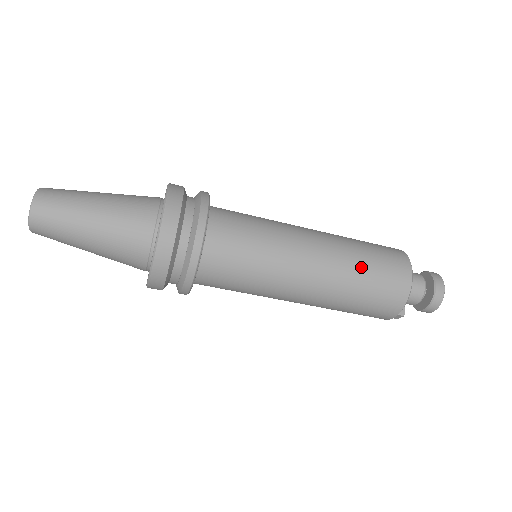
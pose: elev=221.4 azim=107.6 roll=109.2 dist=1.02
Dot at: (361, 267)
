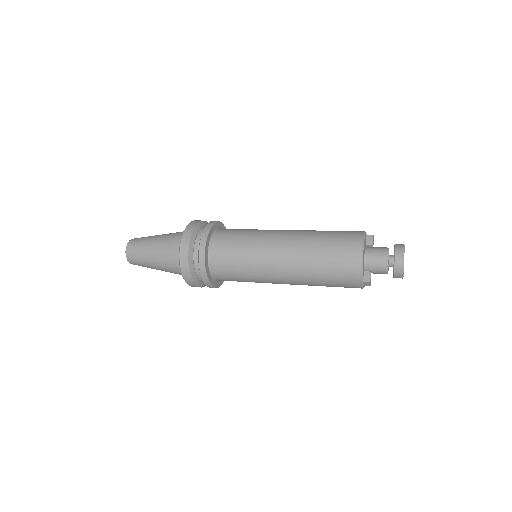
Dot at: (317, 249)
